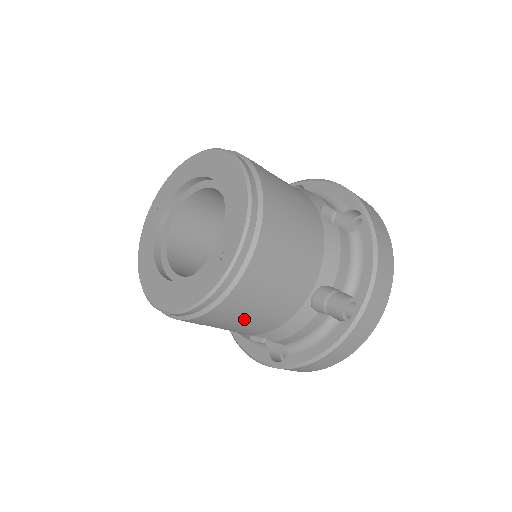
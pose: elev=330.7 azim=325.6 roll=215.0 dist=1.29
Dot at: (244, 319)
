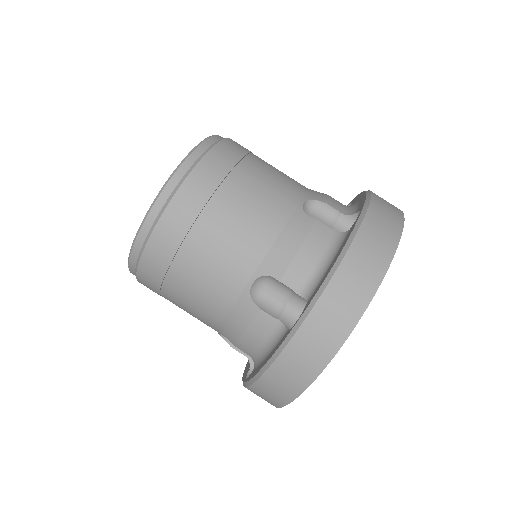
Dot at: (179, 291)
